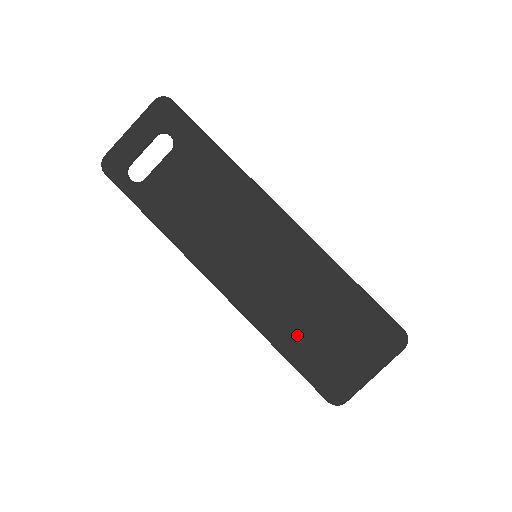
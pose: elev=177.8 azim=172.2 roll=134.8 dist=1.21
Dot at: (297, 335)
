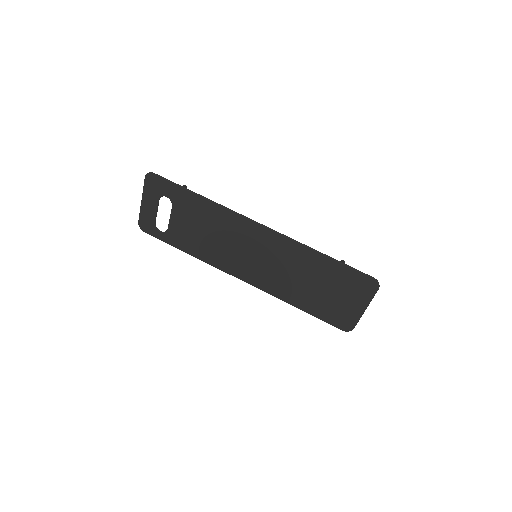
Dot at: (304, 297)
